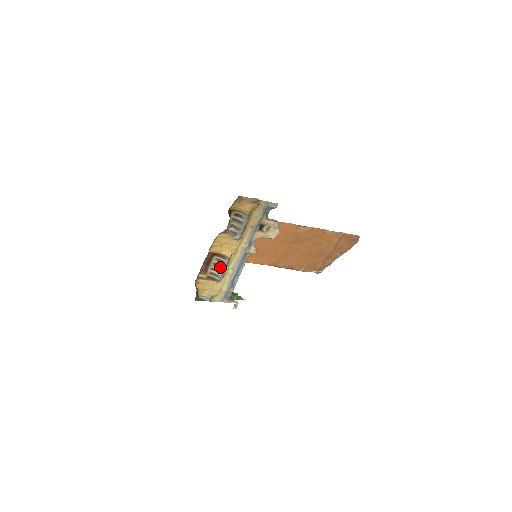
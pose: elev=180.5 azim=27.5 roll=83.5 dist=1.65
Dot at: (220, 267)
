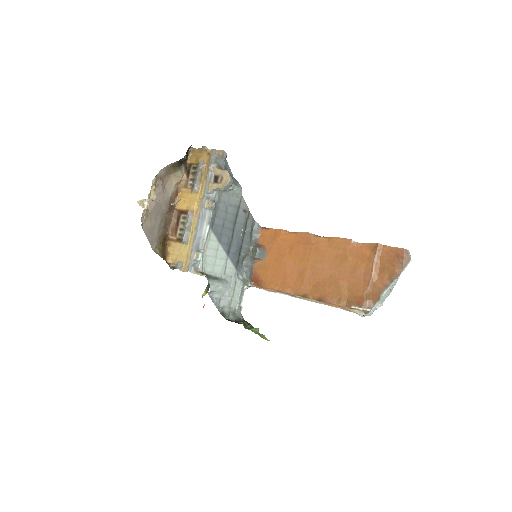
Dot at: (185, 225)
